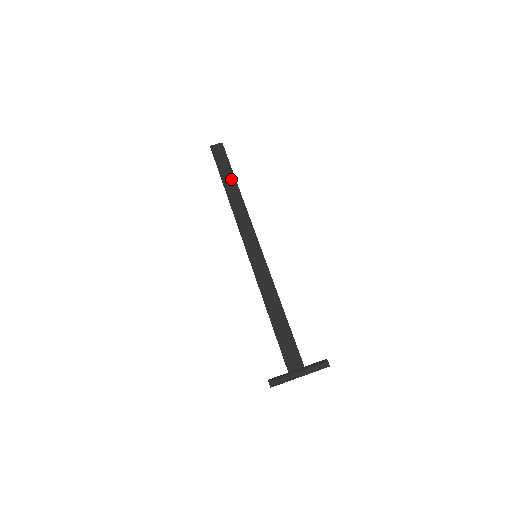
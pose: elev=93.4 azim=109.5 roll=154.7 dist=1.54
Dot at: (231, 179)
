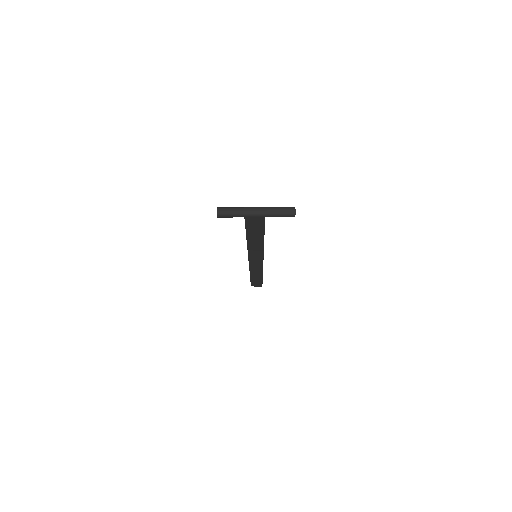
Dot at: occluded
